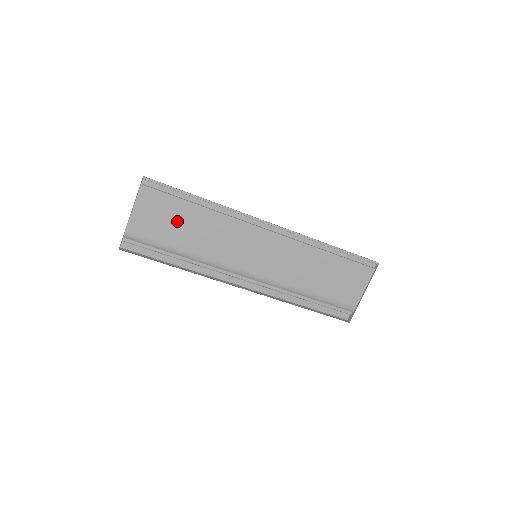
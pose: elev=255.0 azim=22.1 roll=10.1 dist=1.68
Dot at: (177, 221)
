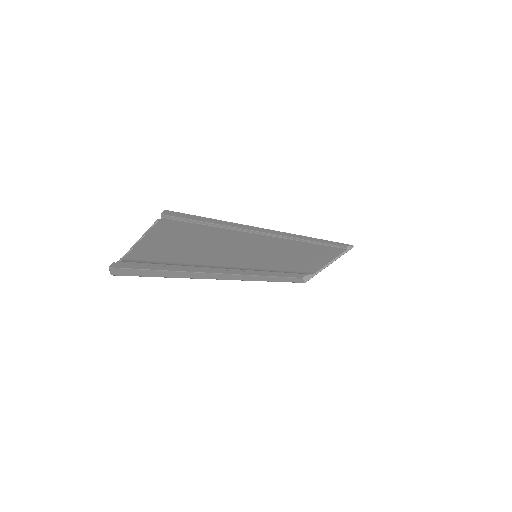
Dot at: (190, 243)
